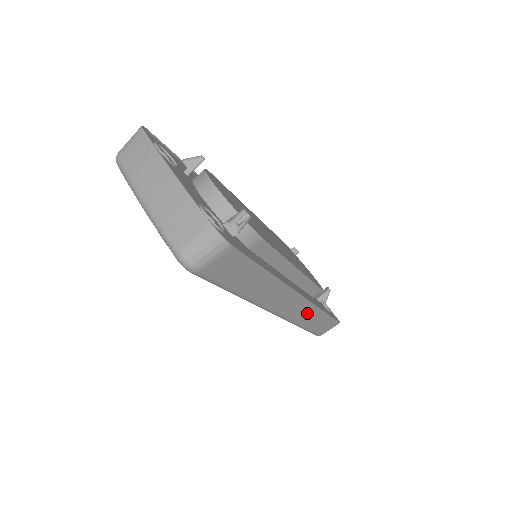
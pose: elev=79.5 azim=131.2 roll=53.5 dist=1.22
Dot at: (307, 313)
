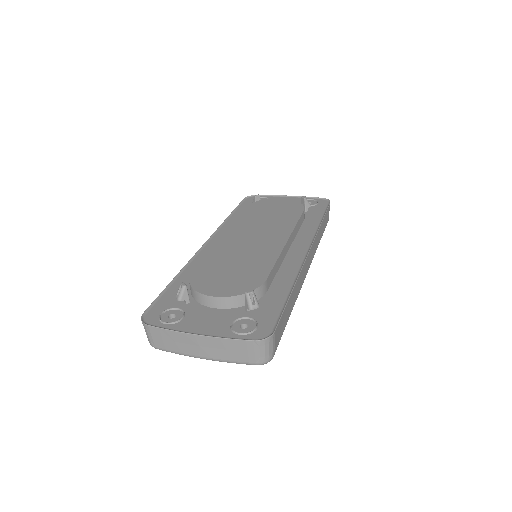
Dot at: (316, 242)
